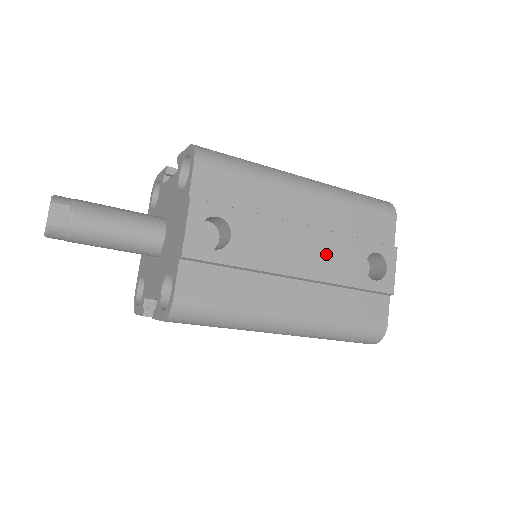
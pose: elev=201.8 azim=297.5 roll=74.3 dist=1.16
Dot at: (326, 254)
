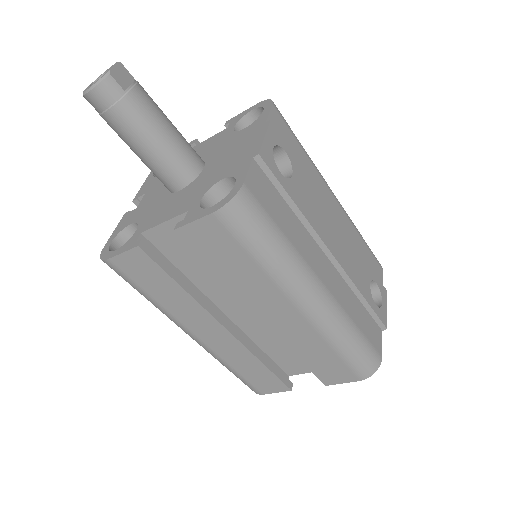
Dot at: (348, 252)
